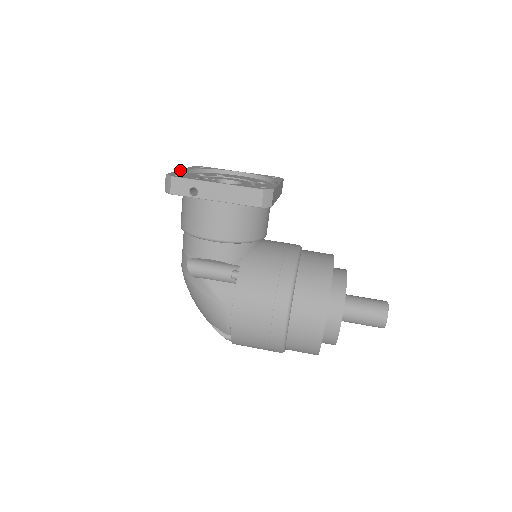
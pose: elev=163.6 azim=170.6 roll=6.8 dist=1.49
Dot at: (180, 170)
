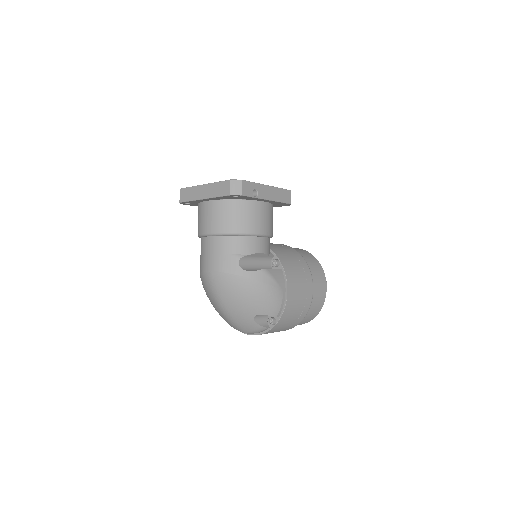
Dot at: (209, 183)
